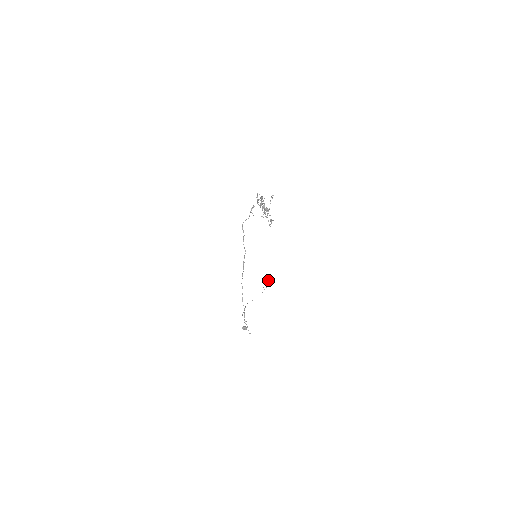
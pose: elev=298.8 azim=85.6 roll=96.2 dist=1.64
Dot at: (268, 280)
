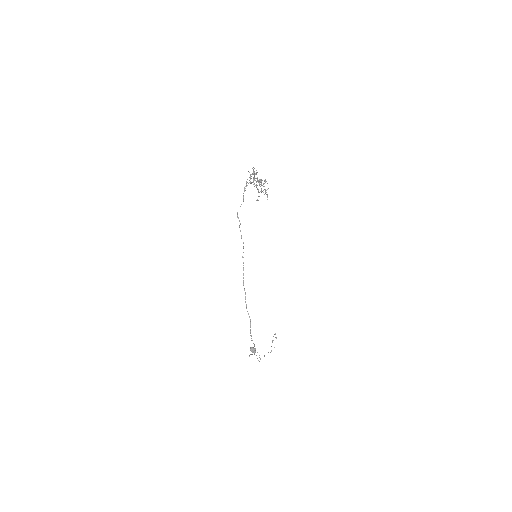
Dot at: (276, 338)
